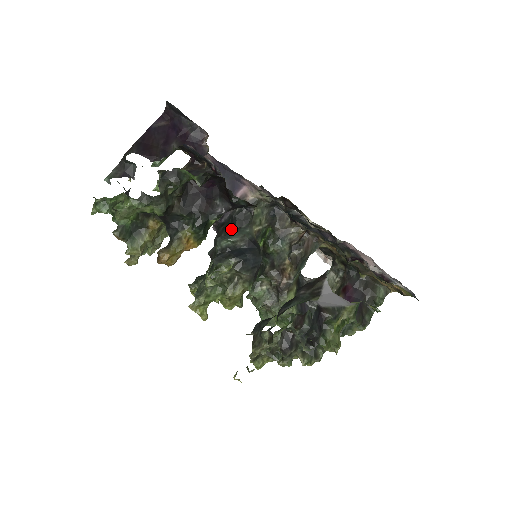
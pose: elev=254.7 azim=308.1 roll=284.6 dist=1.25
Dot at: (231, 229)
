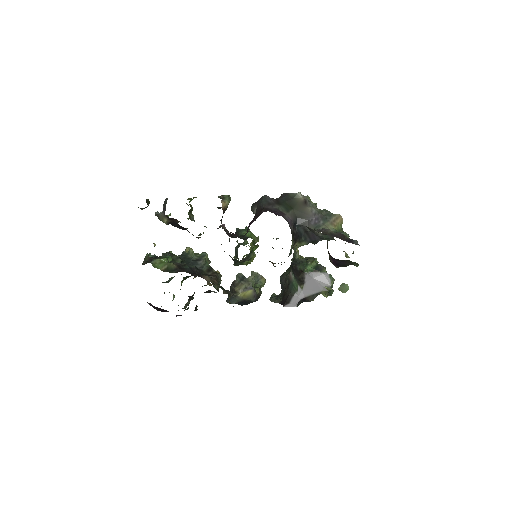
Dot at: occluded
